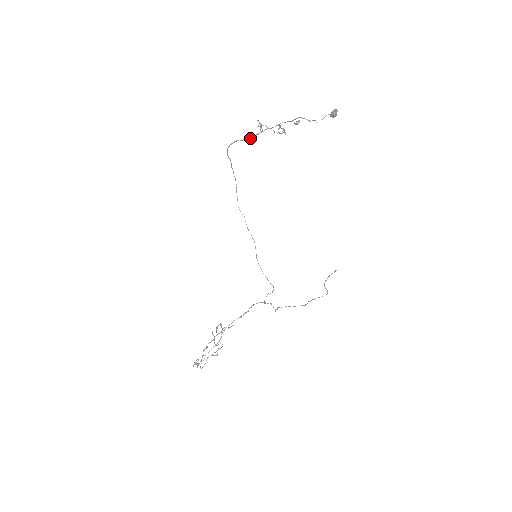
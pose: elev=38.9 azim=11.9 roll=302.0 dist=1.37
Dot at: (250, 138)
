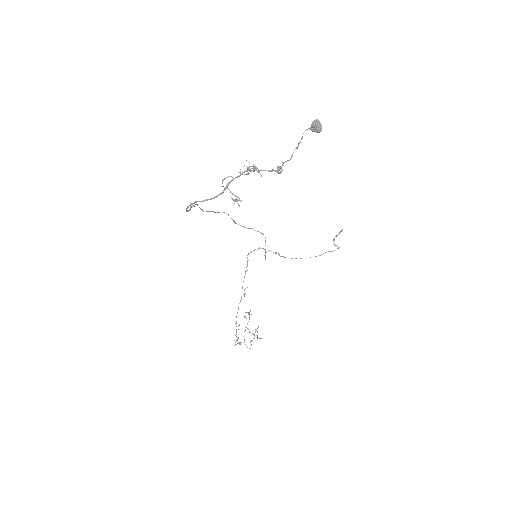
Dot at: (215, 197)
